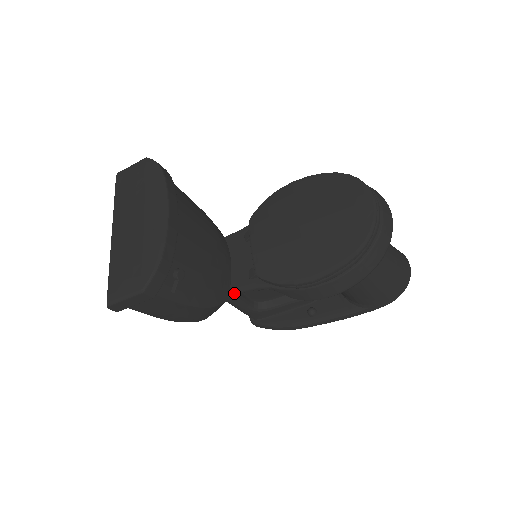
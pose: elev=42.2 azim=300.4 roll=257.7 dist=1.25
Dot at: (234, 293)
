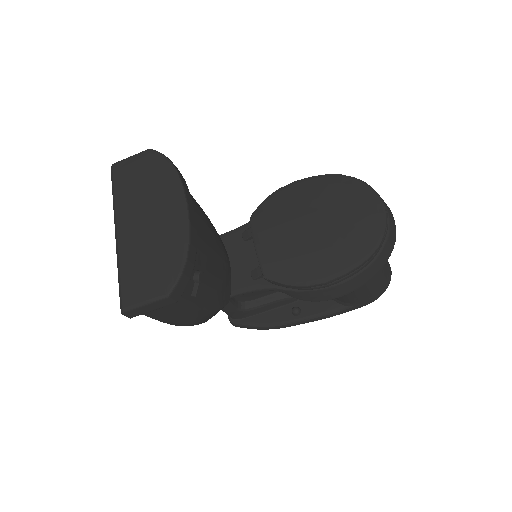
Dot at: (236, 294)
